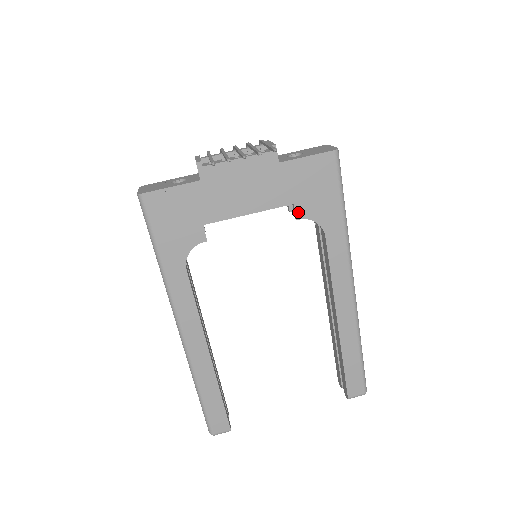
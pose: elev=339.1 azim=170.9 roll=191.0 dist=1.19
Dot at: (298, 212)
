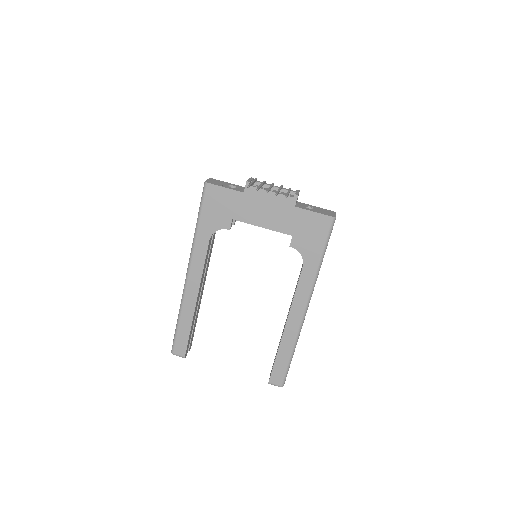
Dot at: (293, 242)
